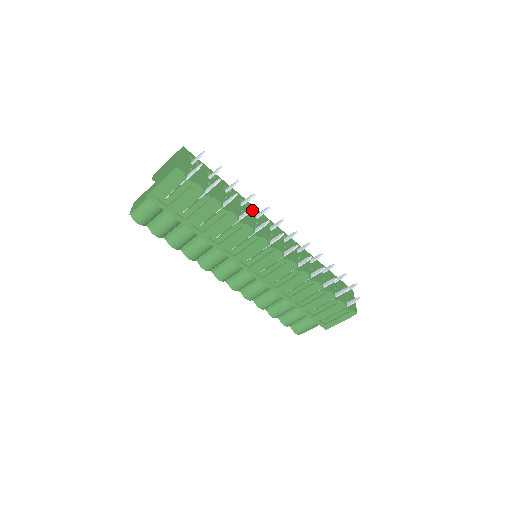
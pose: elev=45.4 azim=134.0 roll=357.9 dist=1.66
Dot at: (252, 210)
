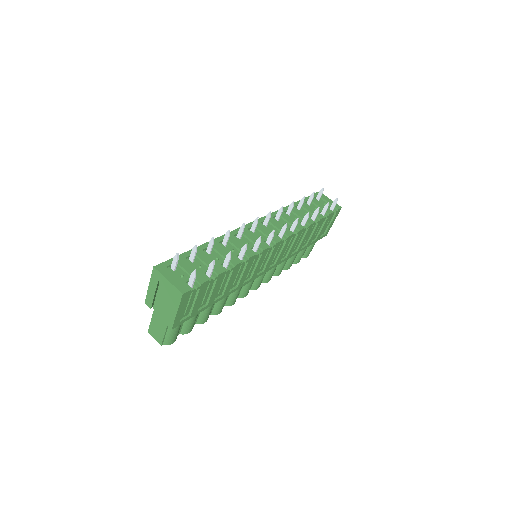
Dot at: (233, 238)
